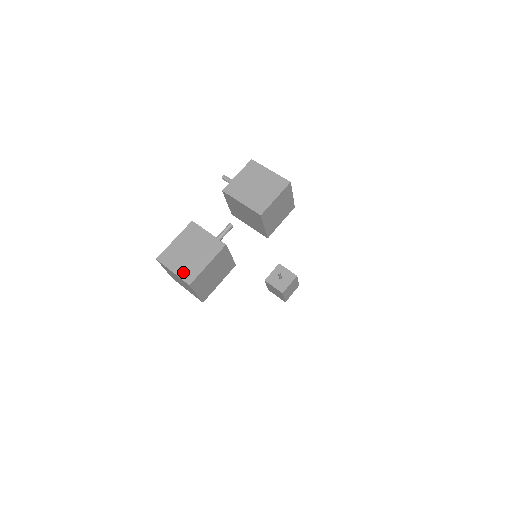
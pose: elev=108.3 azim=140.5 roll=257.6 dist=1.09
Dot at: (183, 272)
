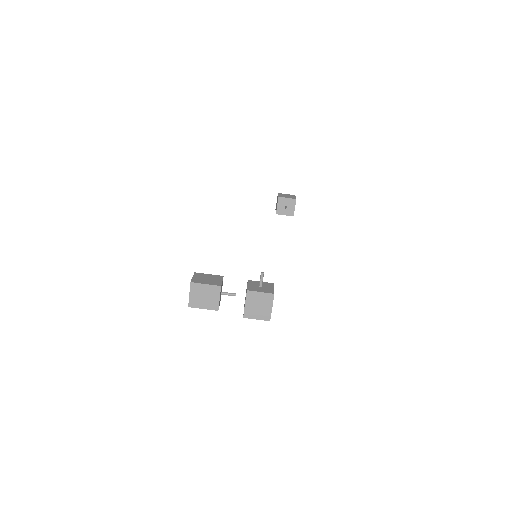
Dot at: (192, 300)
